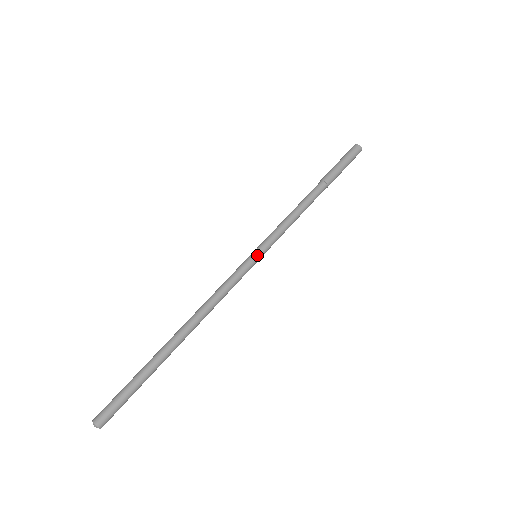
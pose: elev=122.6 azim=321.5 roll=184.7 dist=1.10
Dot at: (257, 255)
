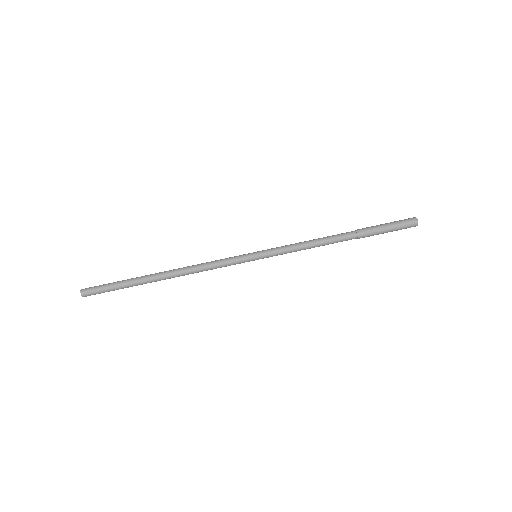
Dot at: (255, 256)
